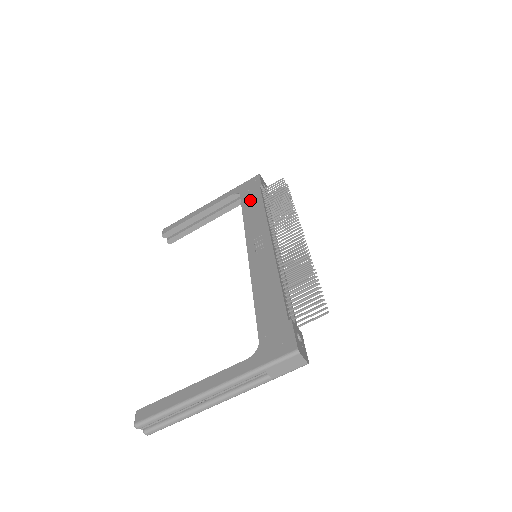
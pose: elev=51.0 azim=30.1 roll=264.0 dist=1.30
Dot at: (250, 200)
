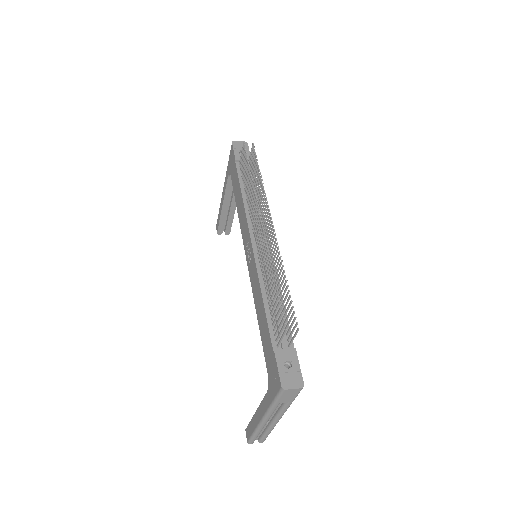
Dot at: (235, 184)
